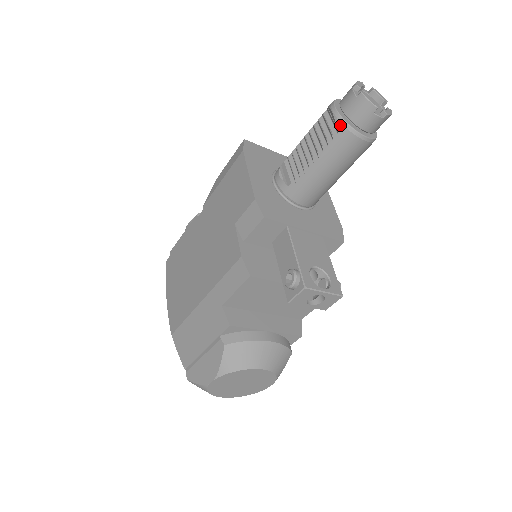
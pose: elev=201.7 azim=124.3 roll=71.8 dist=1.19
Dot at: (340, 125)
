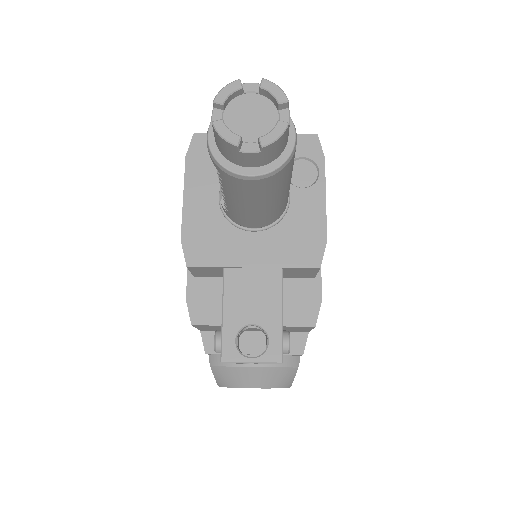
Dot at: (214, 164)
